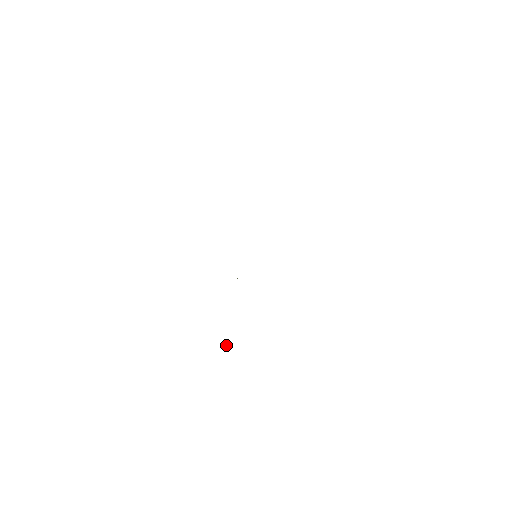
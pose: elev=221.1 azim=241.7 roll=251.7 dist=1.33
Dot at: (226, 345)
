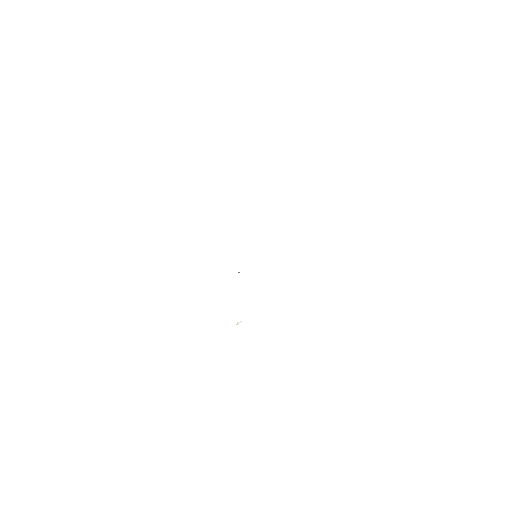
Dot at: (238, 322)
